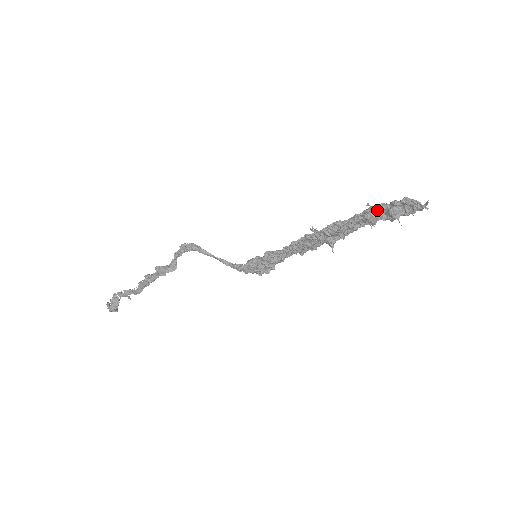
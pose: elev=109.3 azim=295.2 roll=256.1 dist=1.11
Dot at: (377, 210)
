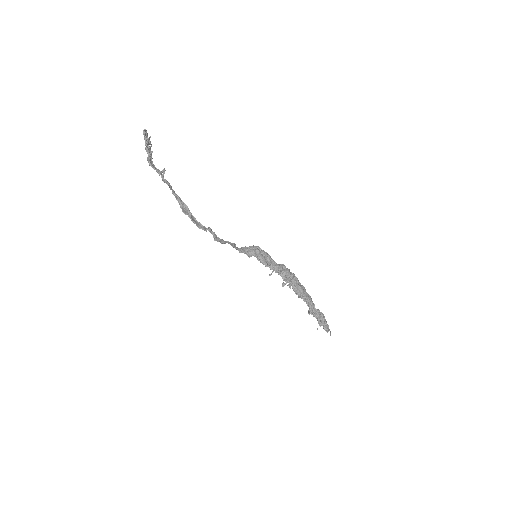
Dot at: (315, 316)
